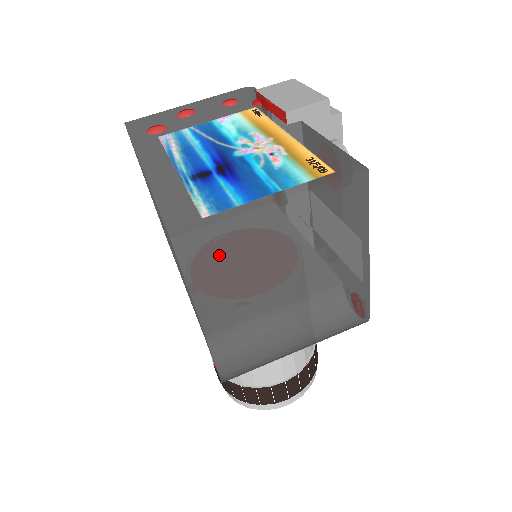
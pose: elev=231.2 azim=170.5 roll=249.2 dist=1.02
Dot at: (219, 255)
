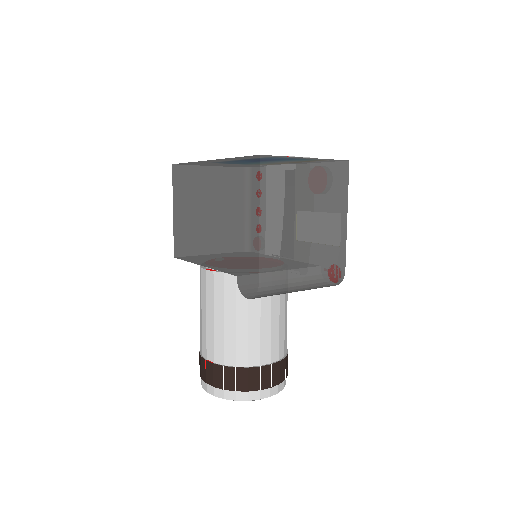
Dot at: (279, 179)
